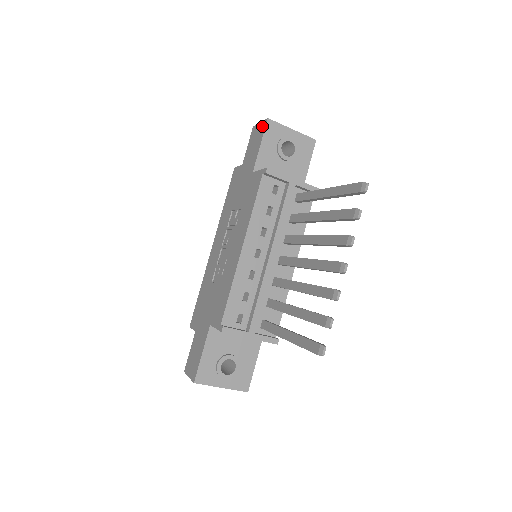
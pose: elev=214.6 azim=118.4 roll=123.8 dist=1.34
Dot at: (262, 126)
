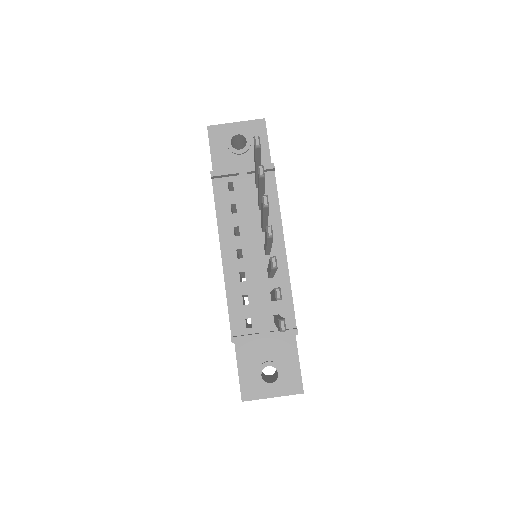
Dot at: occluded
